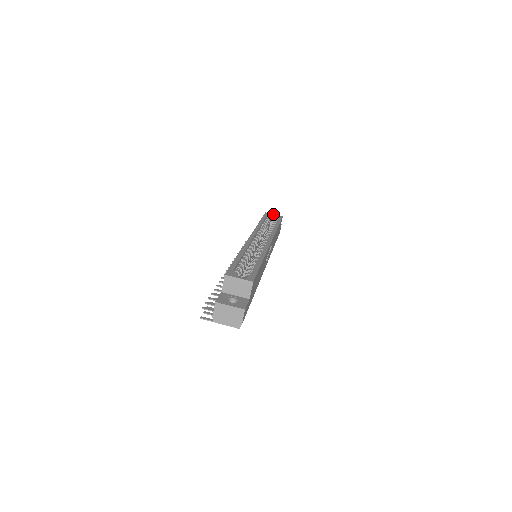
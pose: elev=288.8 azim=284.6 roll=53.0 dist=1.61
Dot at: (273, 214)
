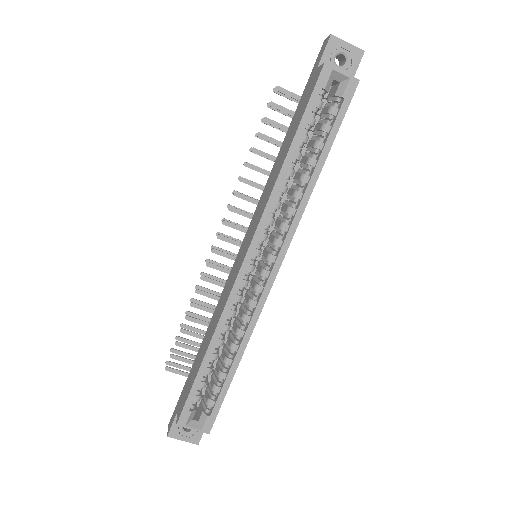
Dot at: (339, 73)
